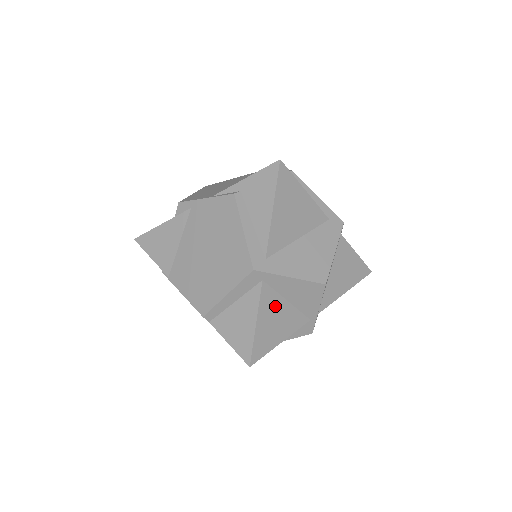
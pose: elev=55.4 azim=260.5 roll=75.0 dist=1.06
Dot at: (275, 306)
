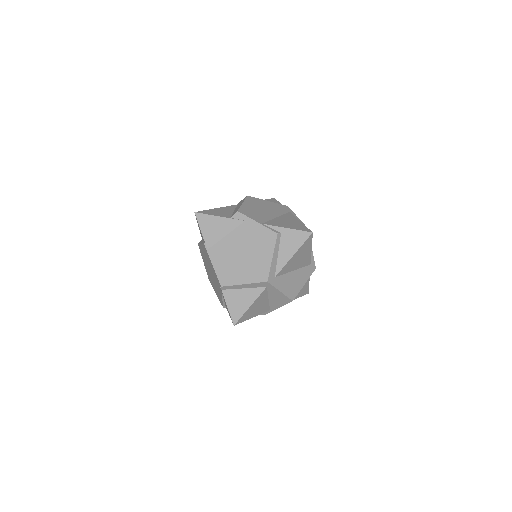
Dot at: (262, 300)
